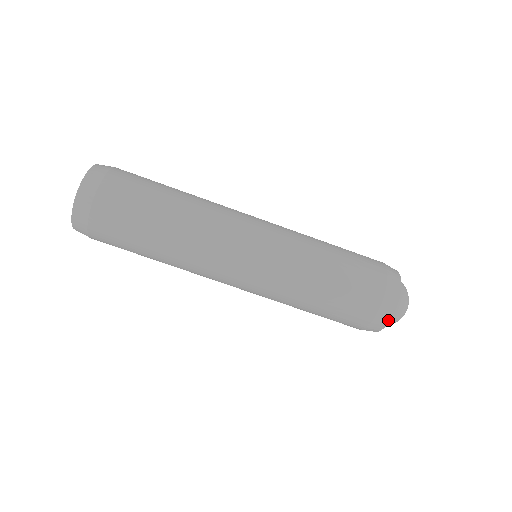
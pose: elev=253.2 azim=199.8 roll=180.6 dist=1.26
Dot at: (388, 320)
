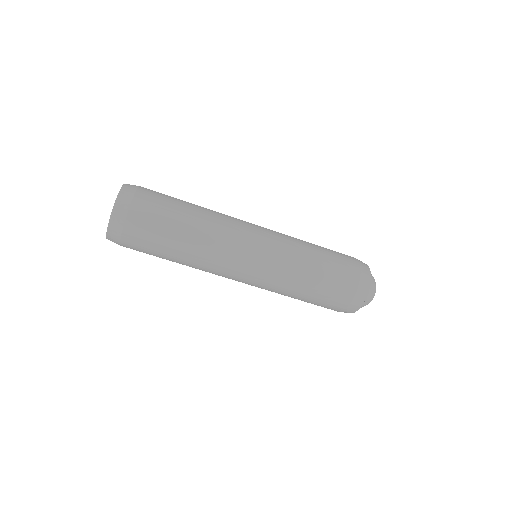
Dot at: occluded
